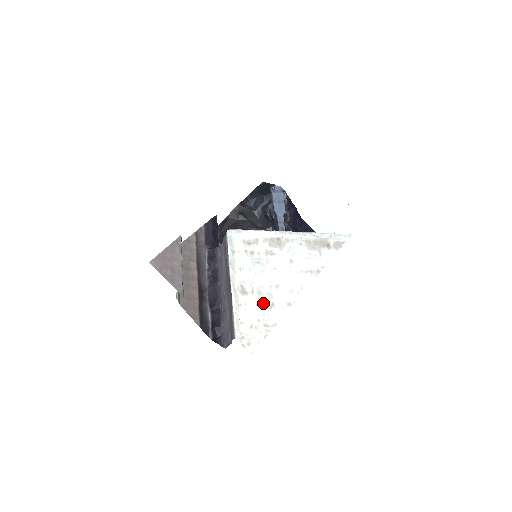
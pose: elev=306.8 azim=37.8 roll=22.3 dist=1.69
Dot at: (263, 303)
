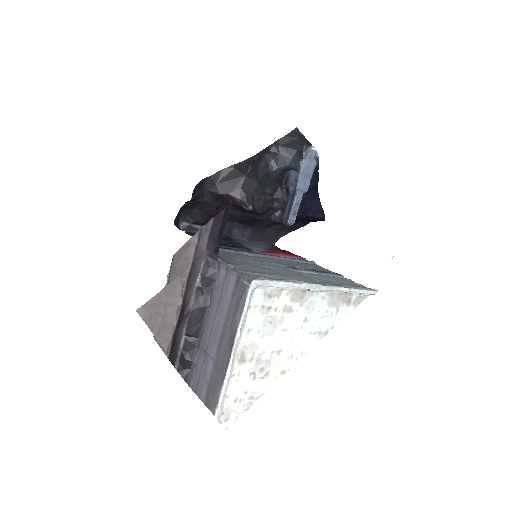
Dot at: (258, 372)
